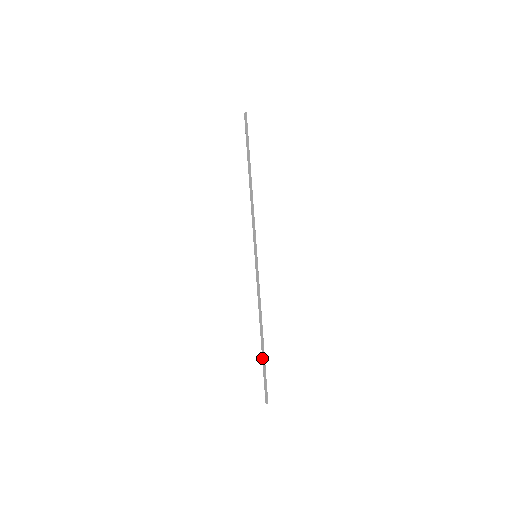
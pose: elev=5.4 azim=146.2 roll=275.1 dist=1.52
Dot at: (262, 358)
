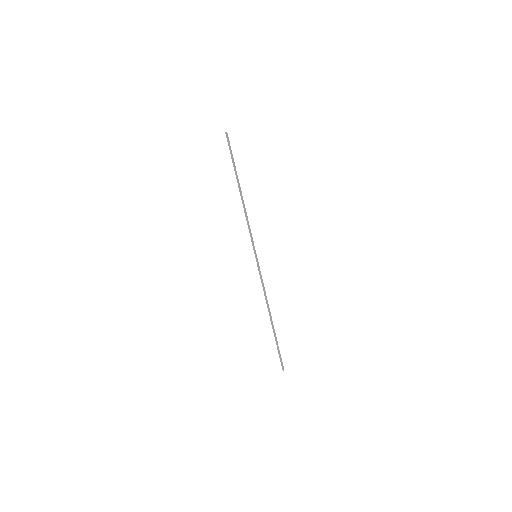
Dot at: (275, 336)
